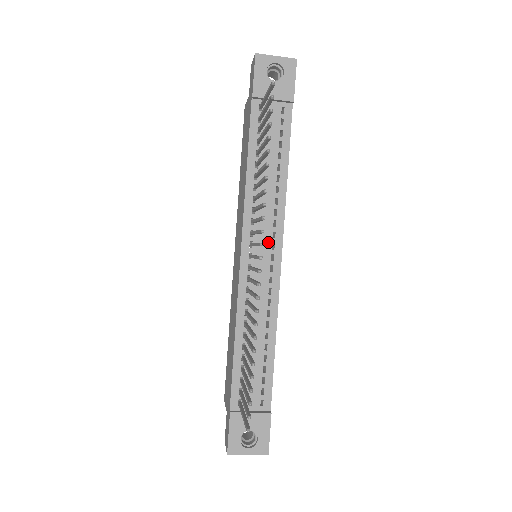
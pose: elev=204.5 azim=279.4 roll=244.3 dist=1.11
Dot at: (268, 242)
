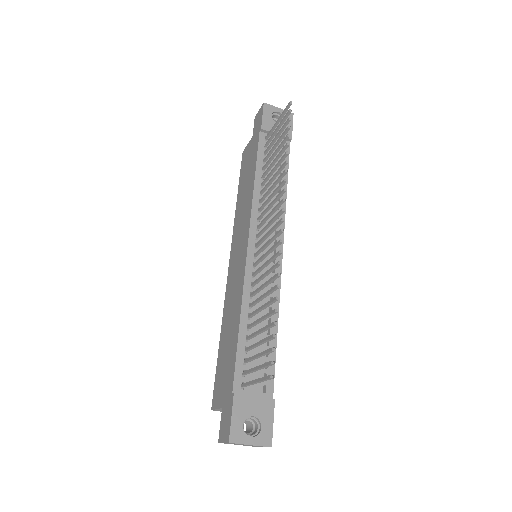
Dot at: occluded
